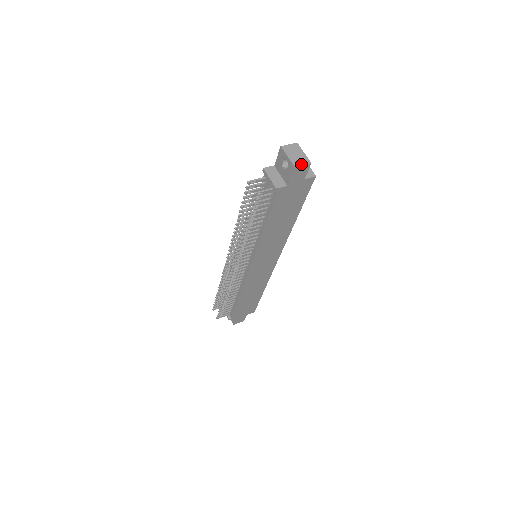
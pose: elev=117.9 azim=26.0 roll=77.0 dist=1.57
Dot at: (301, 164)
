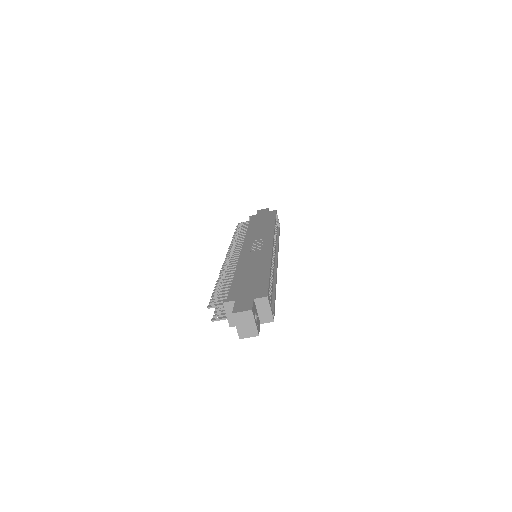
Dot at: (247, 337)
